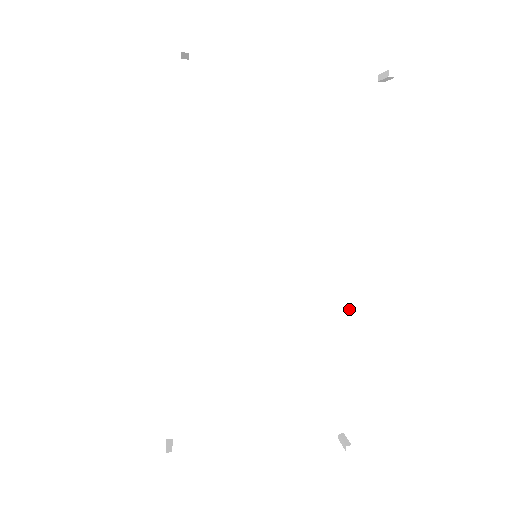
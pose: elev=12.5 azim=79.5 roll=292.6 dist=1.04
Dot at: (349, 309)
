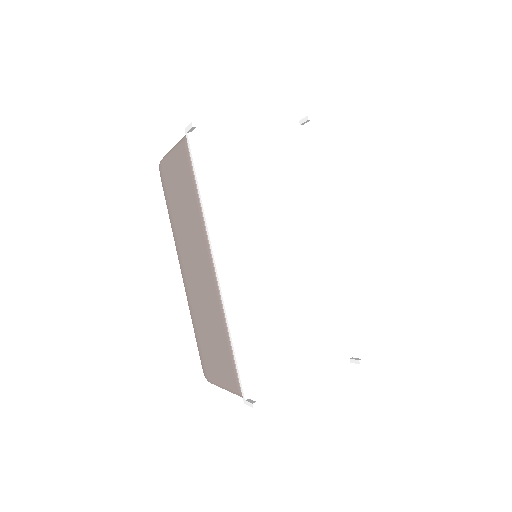
Dot at: (329, 270)
